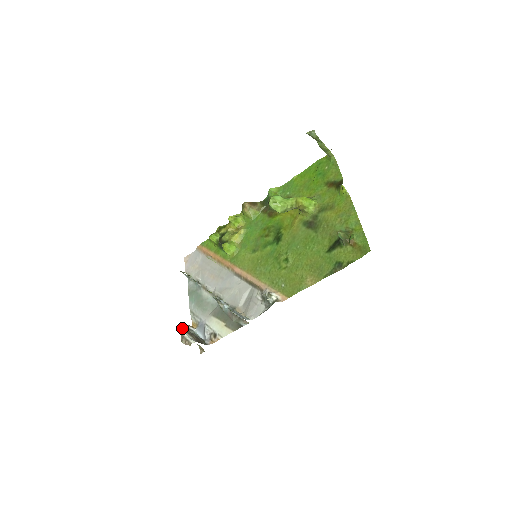
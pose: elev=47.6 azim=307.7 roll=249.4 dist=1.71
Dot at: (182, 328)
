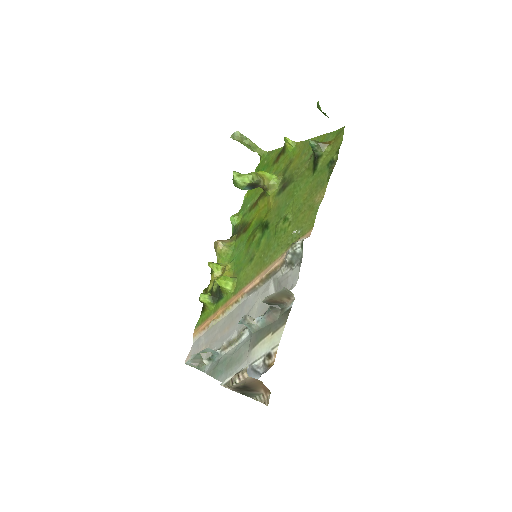
Dot at: occluded
